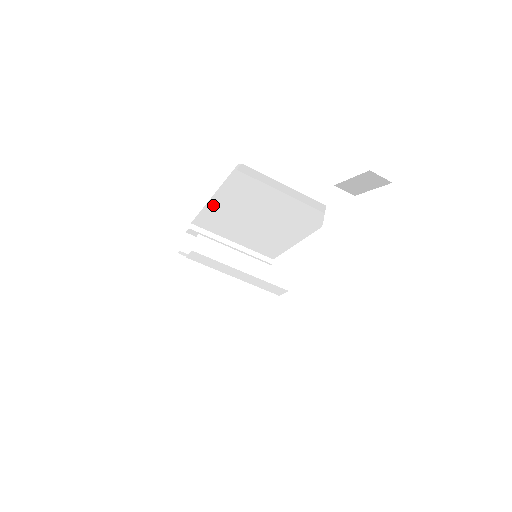
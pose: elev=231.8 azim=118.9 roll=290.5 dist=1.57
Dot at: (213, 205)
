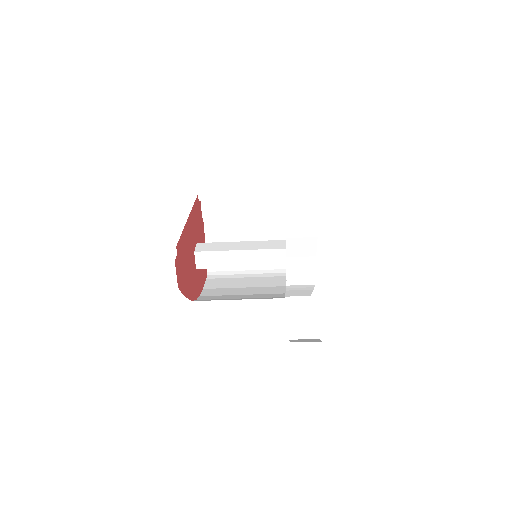
Dot at: occluded
